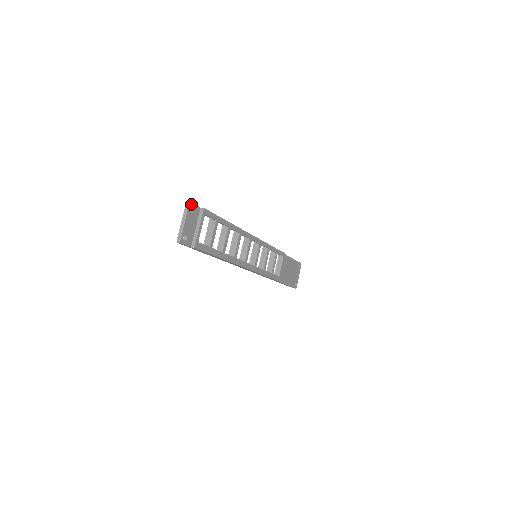
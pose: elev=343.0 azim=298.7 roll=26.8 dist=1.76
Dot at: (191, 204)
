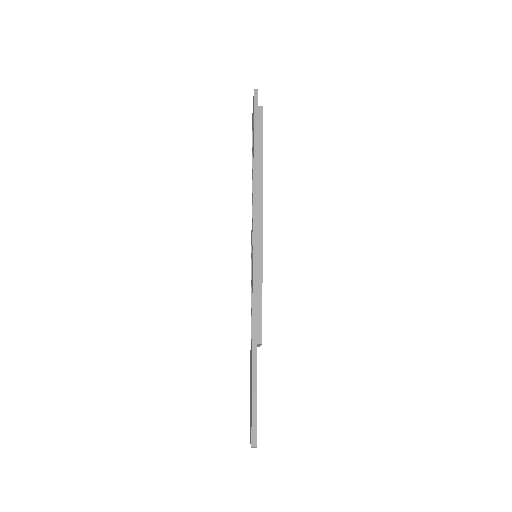
Dot at: occluded
